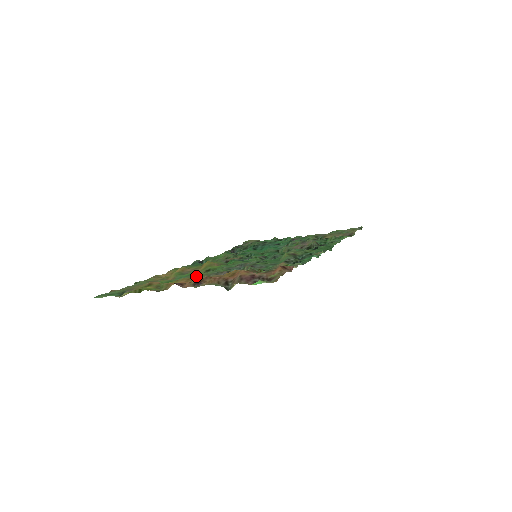
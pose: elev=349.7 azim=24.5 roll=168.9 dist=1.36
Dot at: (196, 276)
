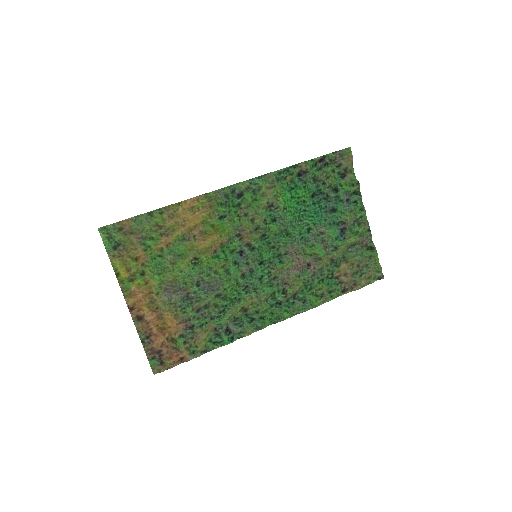
Dot at: (171, 275)
